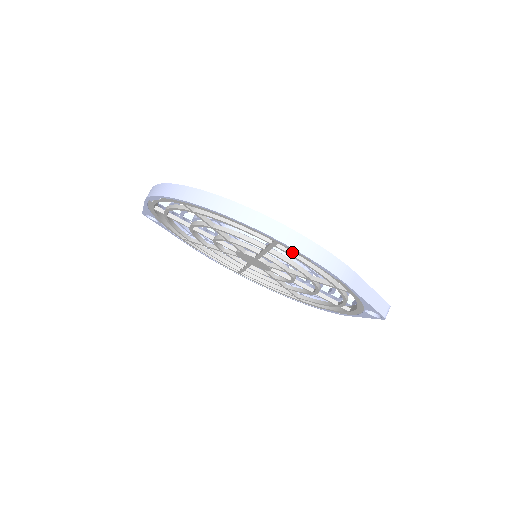
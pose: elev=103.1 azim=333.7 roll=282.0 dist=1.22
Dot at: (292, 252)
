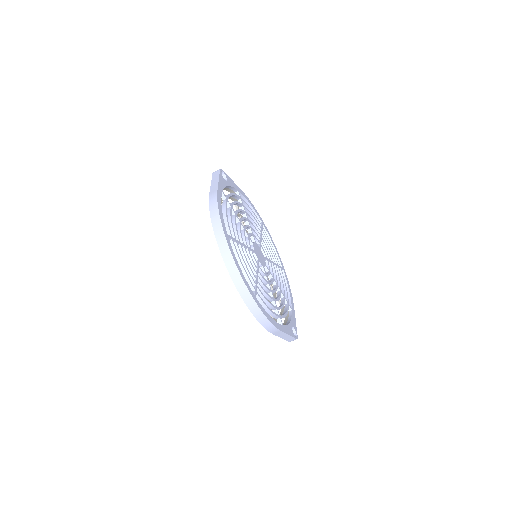
Dot at: occluded
